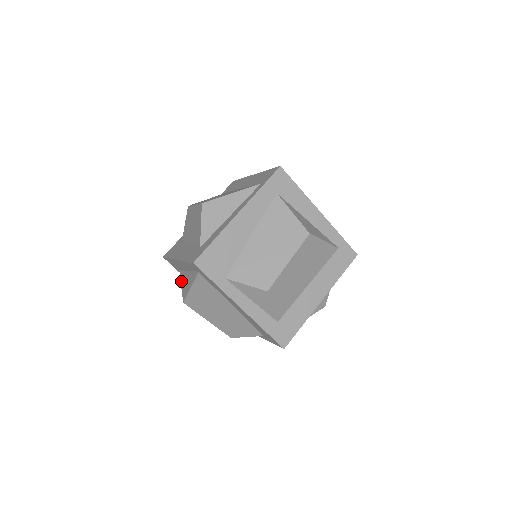
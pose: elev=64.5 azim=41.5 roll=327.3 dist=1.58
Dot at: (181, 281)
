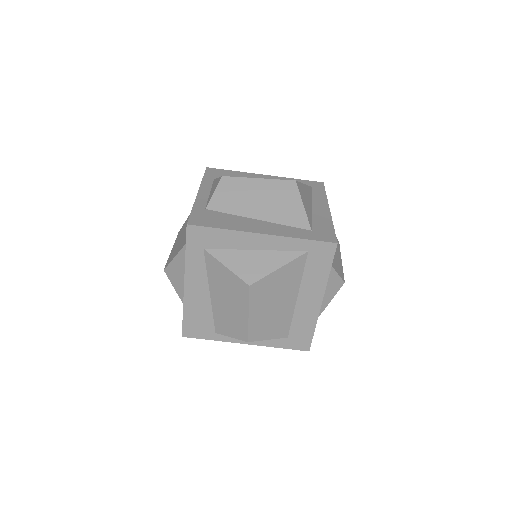
Dot at: occluded
